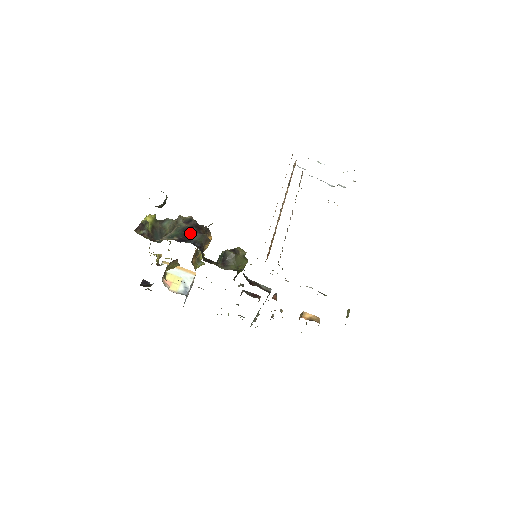
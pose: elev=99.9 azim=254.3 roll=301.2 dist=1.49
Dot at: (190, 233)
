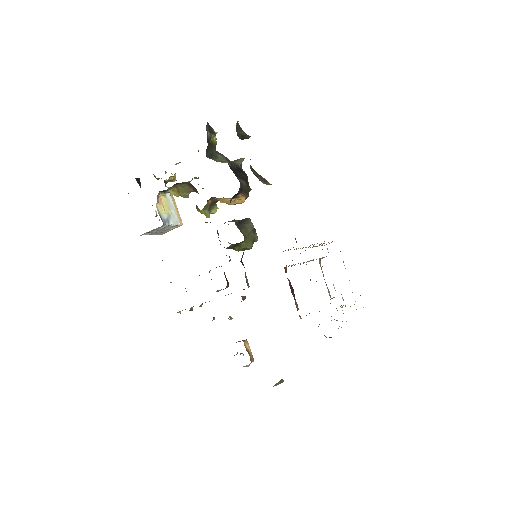
Dot at: (240, 174)
